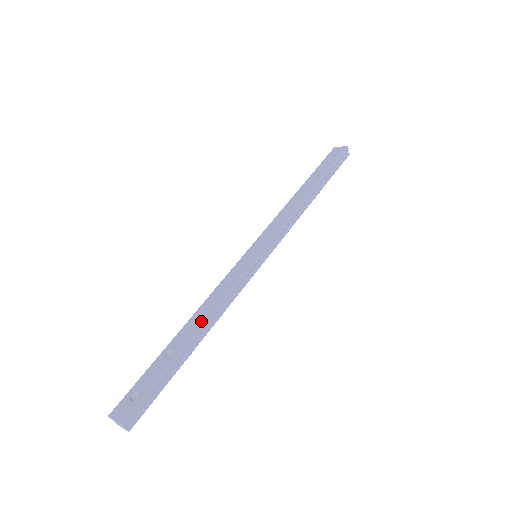
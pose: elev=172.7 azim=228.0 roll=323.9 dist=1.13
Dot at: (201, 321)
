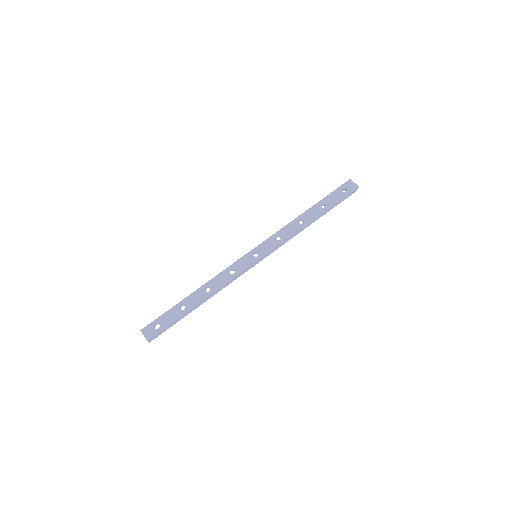
Dot at: (207, 294)
